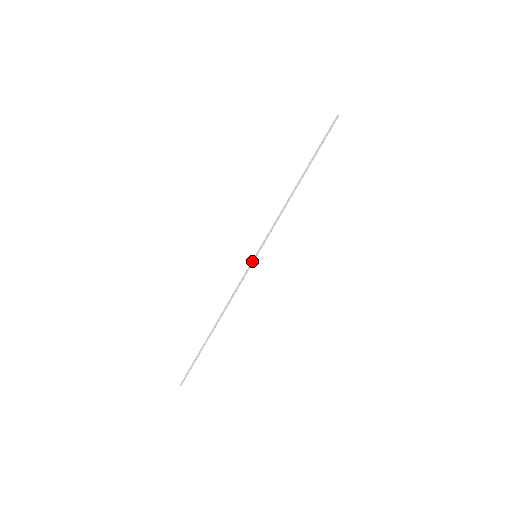
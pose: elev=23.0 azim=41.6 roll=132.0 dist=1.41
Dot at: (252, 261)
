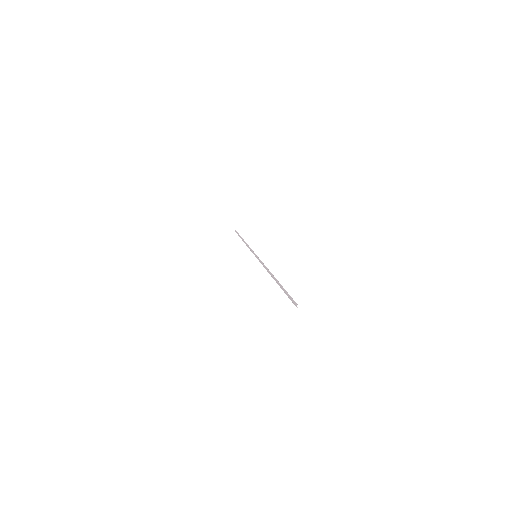
Dot at: (254, 254)
